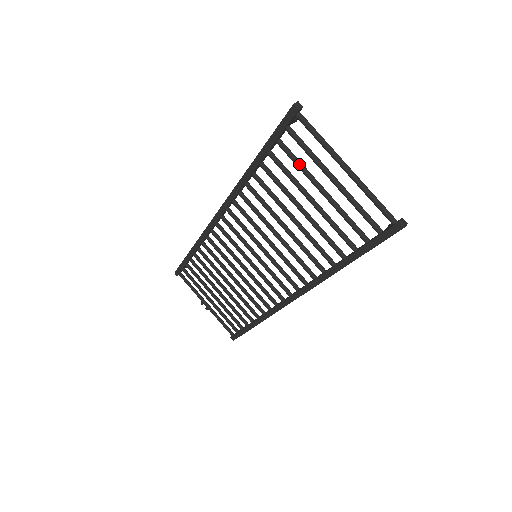
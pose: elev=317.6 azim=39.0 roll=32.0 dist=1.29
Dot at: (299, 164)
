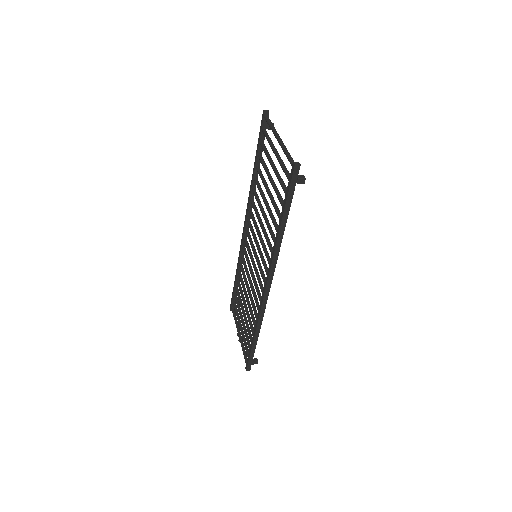
Dot at: (266, 153)
